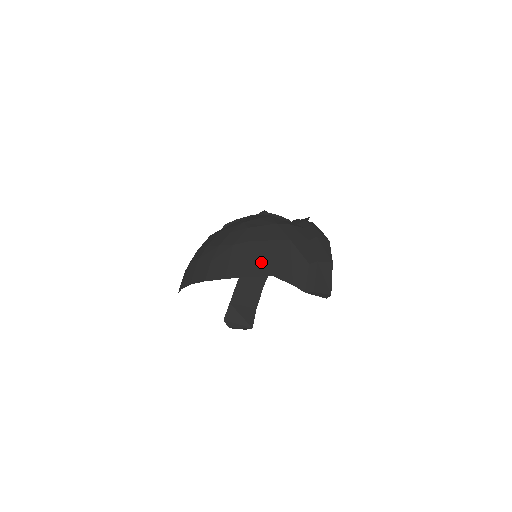
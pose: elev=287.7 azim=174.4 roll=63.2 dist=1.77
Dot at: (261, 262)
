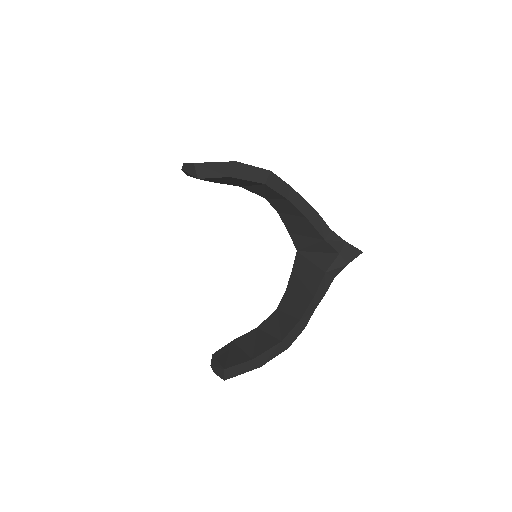
Dot at: occluded
